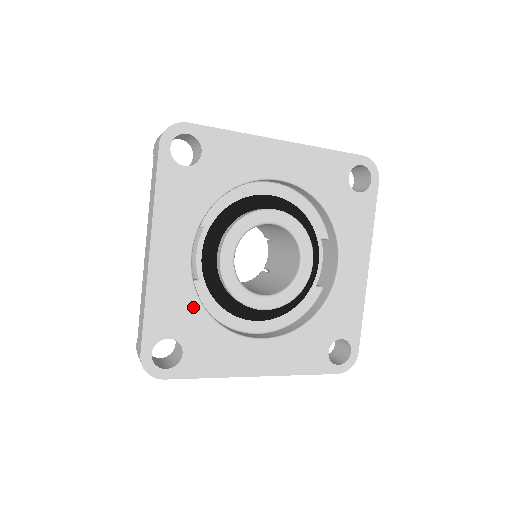
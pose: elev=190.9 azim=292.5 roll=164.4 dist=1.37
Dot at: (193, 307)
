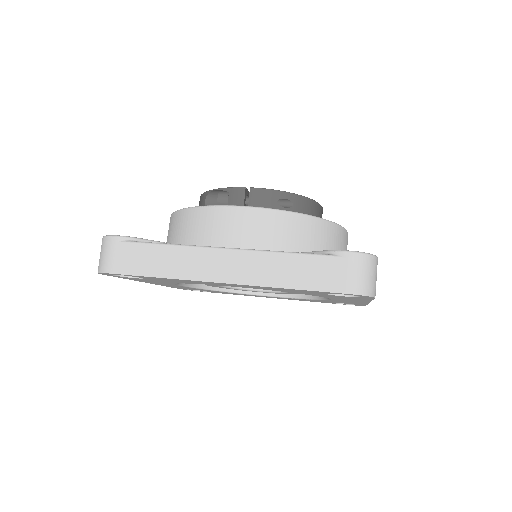
Dot at: (201, 289)
